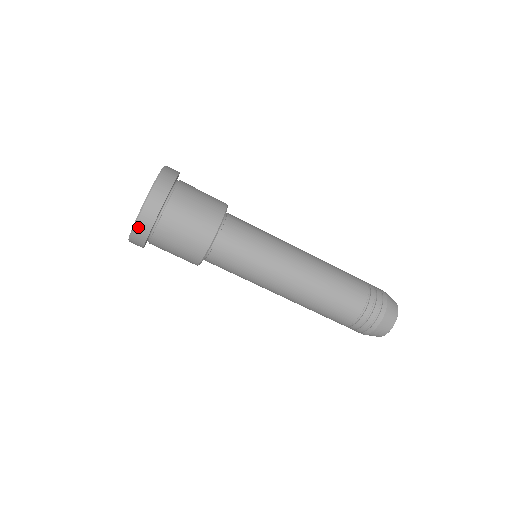
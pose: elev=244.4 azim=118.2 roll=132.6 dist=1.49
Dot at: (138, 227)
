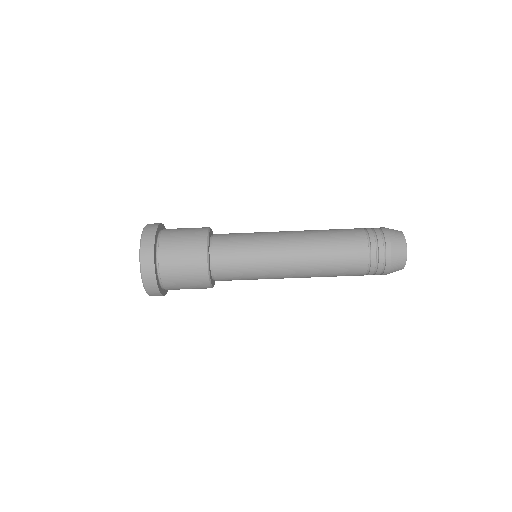
Dot at: (146, 282)
